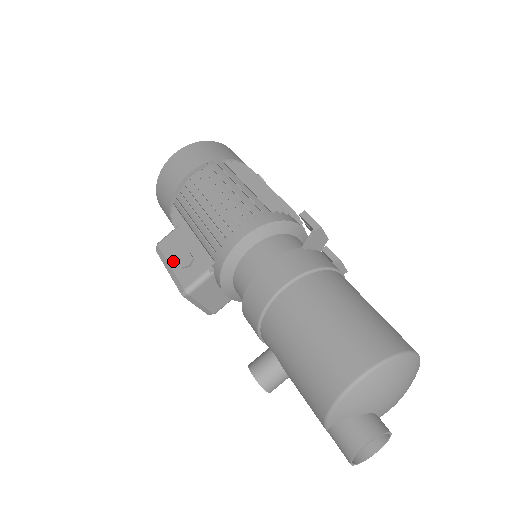
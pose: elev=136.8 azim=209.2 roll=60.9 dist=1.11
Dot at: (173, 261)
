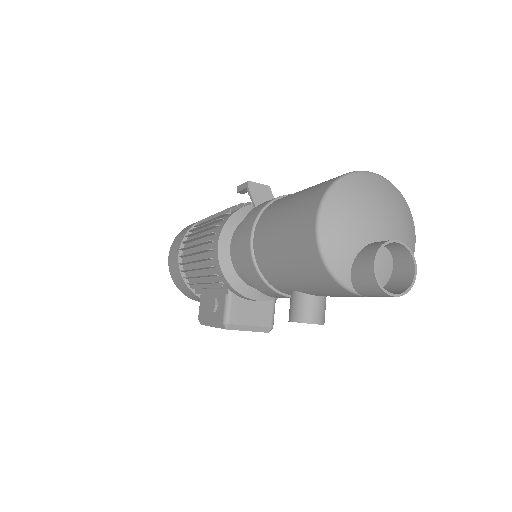
Dot at: (209, 316)
